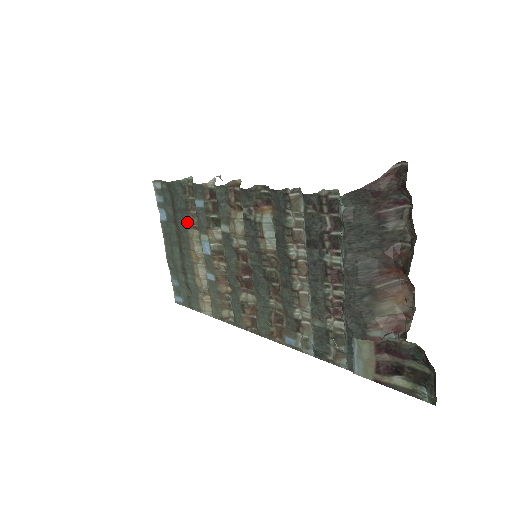
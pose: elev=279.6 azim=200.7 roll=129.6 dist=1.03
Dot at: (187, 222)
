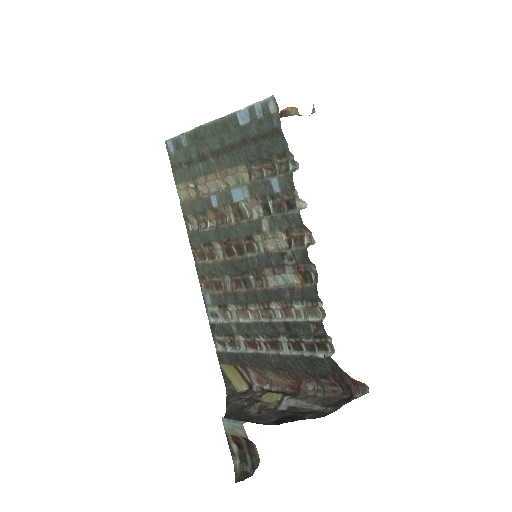
Dot at: (251, 162)
